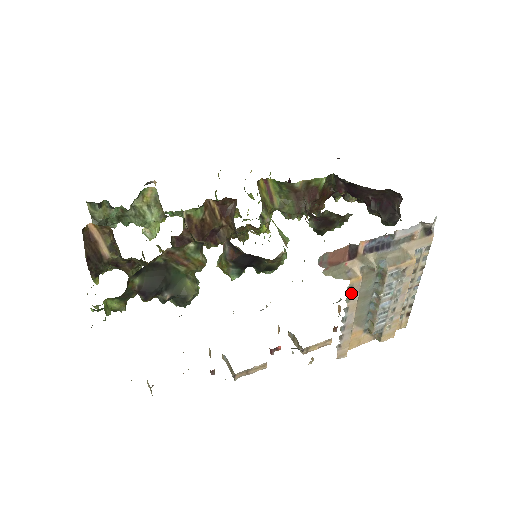
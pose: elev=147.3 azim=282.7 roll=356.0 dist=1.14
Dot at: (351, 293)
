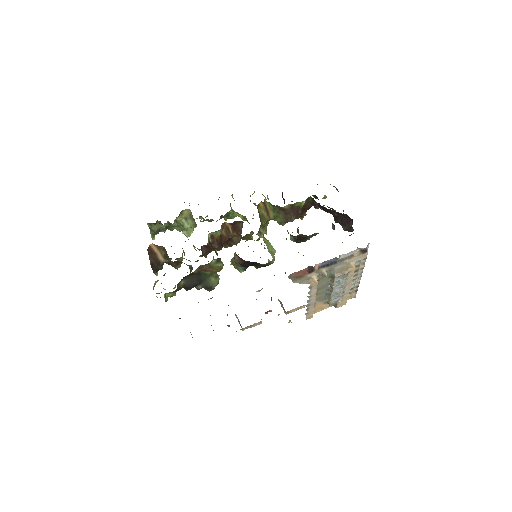
Dot at: (311, 289)
